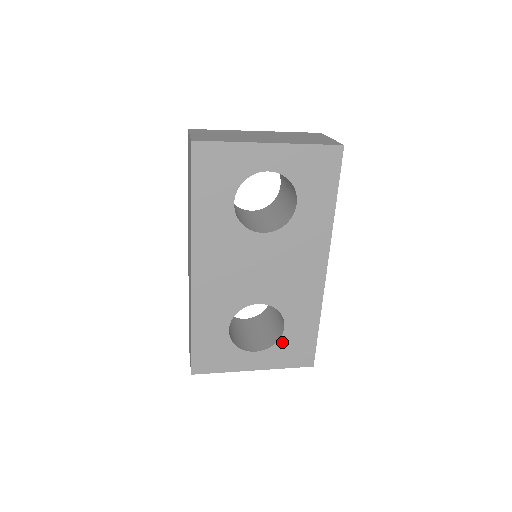
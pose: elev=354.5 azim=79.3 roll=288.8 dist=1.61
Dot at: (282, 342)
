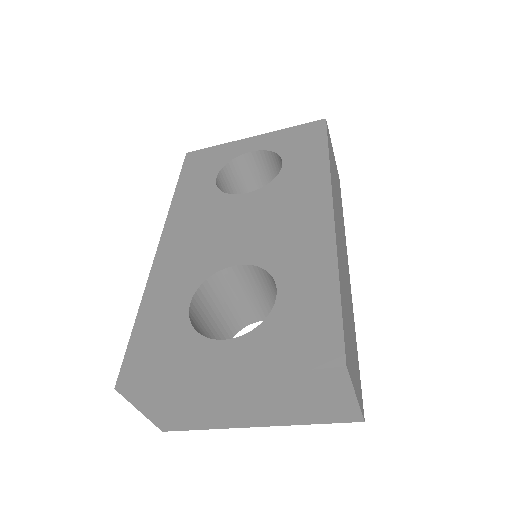
Dot at: (275, 319)
